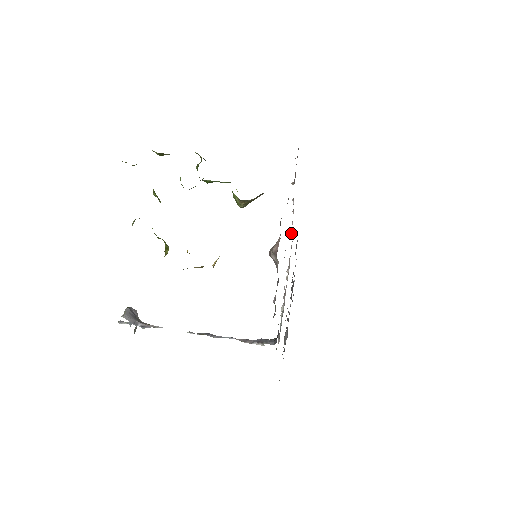
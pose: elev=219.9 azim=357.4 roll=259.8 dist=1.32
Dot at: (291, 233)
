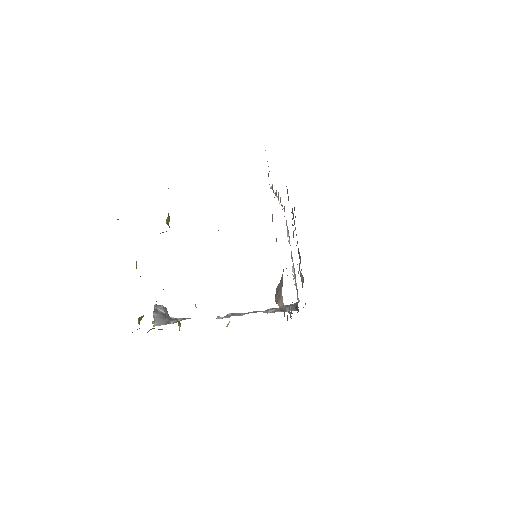
Dot at: occluded
